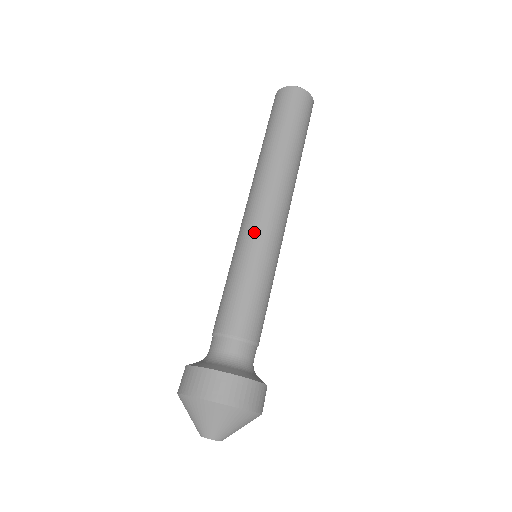
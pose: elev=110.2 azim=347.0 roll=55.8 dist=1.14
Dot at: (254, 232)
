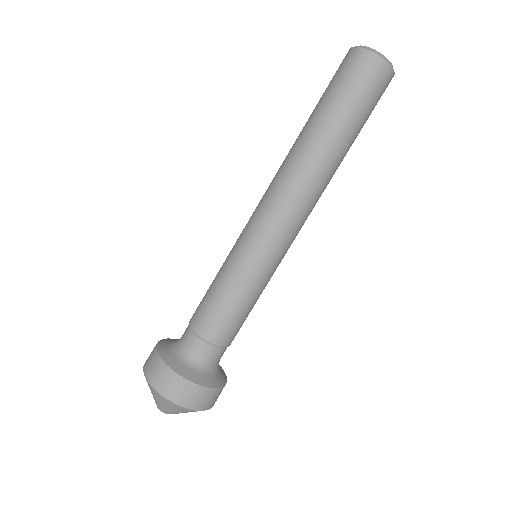
Dot at: (280, 253)
